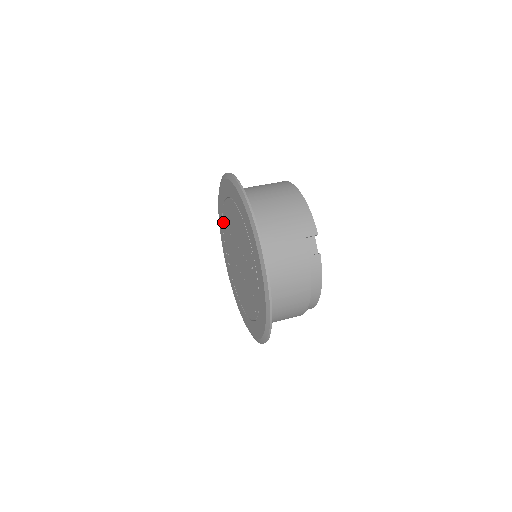
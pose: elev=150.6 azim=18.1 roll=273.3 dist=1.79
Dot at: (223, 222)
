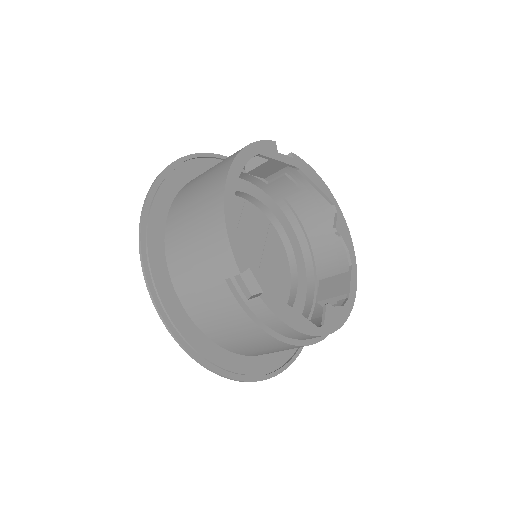
Dot at: occluded
